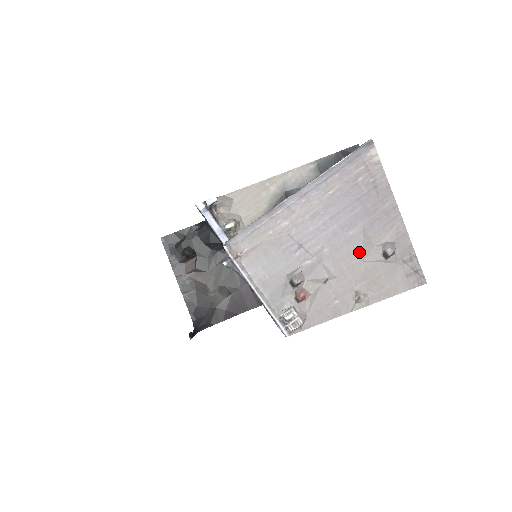
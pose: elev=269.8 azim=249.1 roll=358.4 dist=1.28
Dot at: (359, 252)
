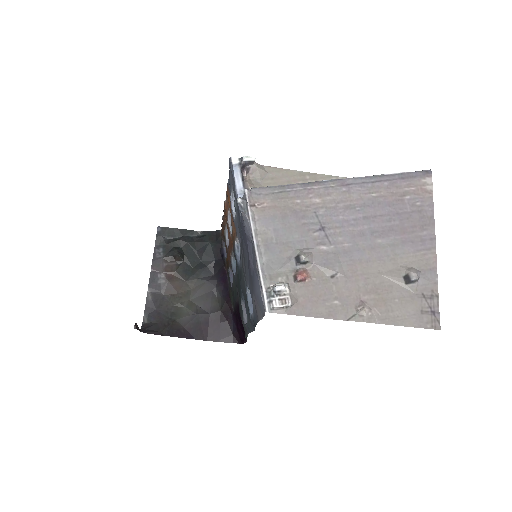
Dot at: (380, 263)
